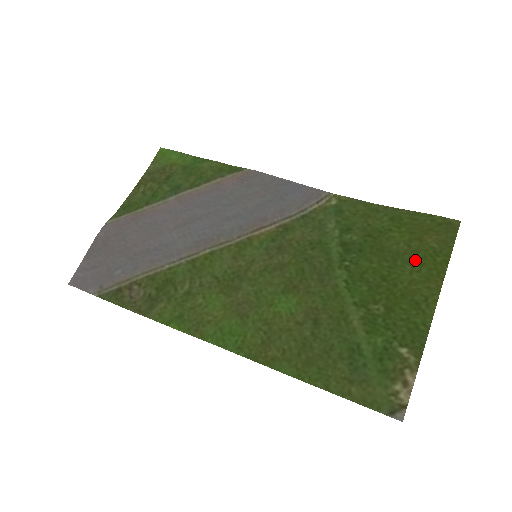
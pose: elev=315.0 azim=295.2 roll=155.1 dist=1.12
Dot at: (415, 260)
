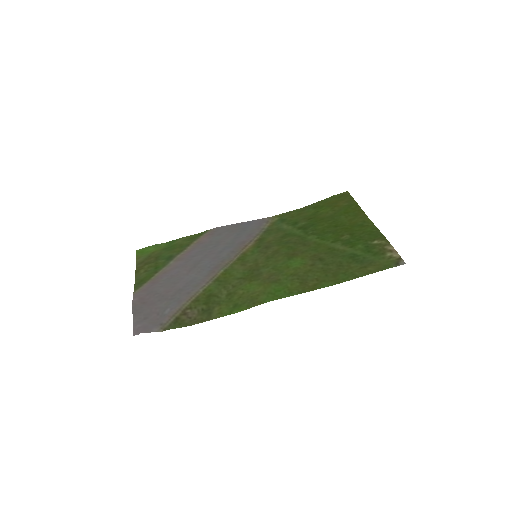
Dot at: (343, 213)
